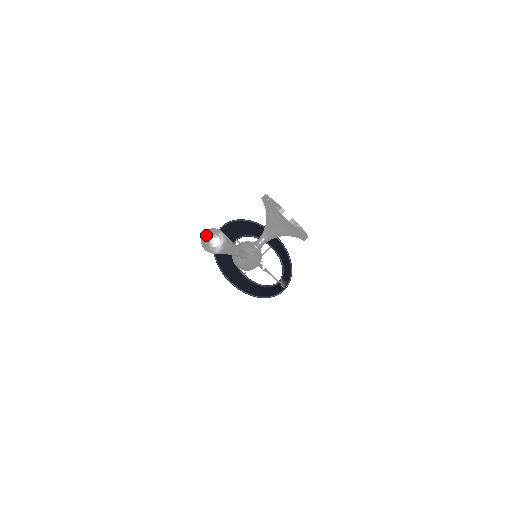
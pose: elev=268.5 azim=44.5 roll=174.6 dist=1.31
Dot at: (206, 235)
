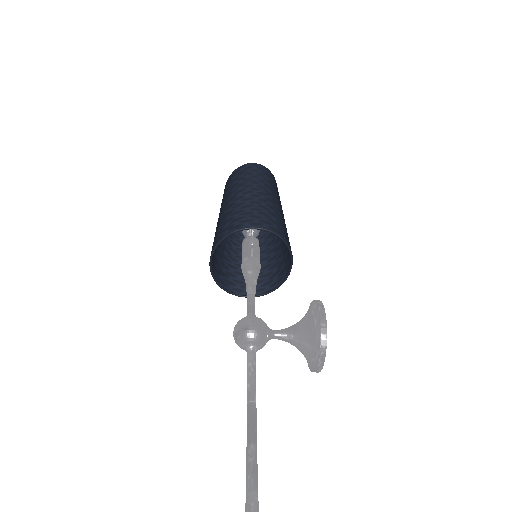
Dot at: out of frame
